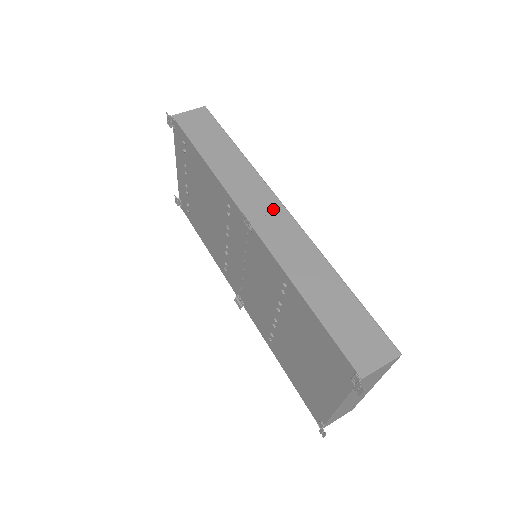
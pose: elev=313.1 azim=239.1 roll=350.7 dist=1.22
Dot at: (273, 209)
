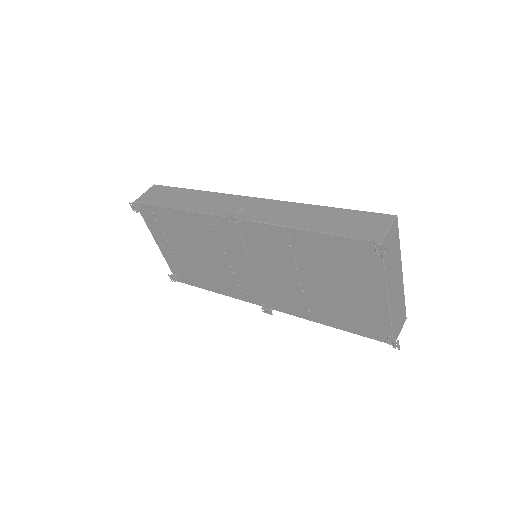
Dot at: (245, 203)
